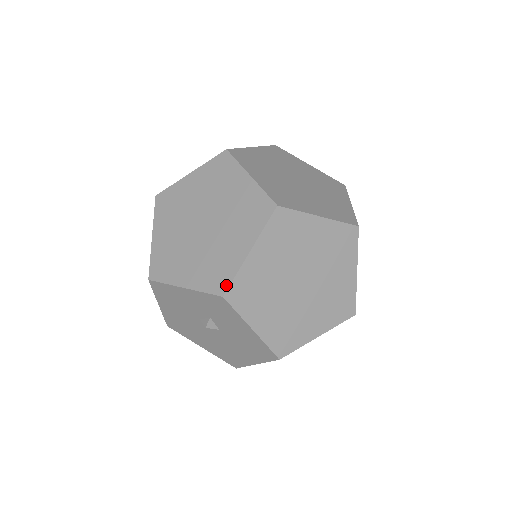
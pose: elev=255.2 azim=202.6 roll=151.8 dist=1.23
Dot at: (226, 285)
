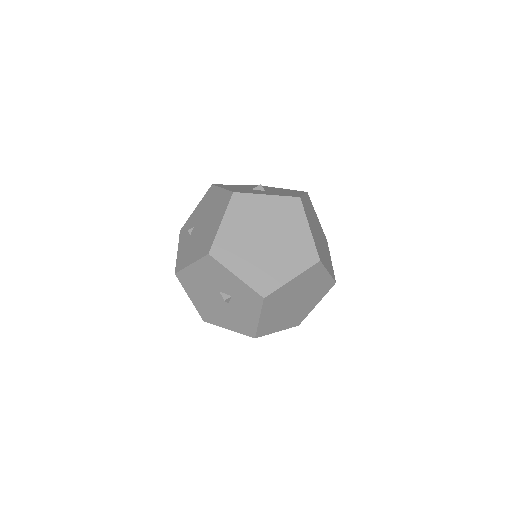
Dot at: (269, 292)
